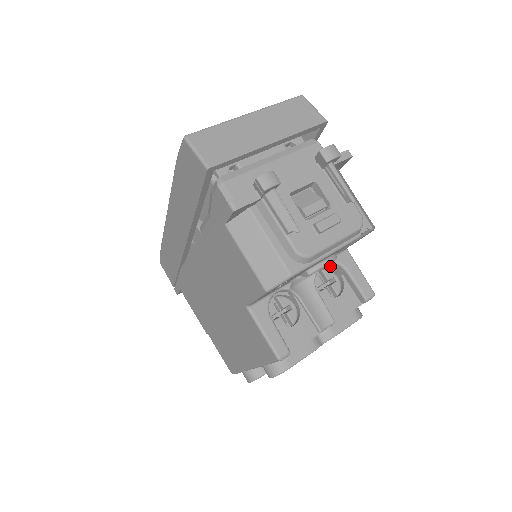
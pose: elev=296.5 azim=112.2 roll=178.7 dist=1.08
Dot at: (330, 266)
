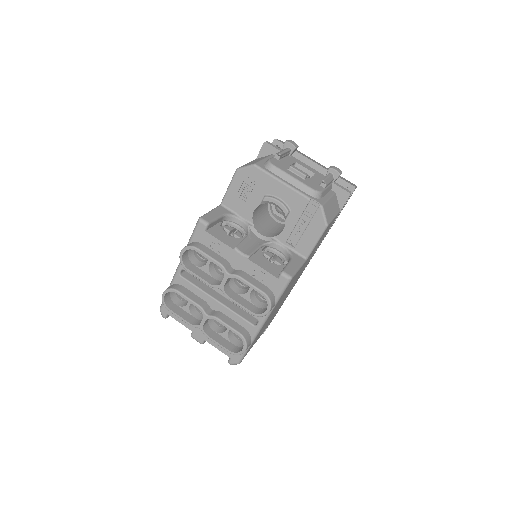
Dot at: (285, 258)
